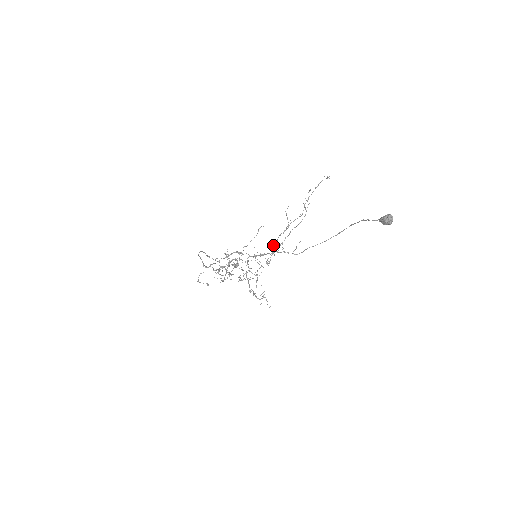
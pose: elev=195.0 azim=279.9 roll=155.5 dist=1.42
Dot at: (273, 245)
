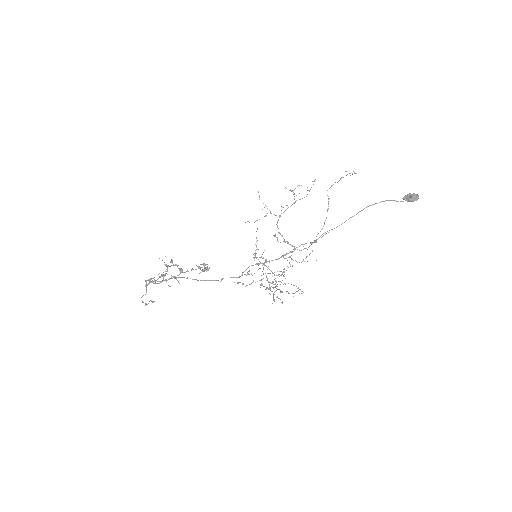
Dot at: (284, 241)
